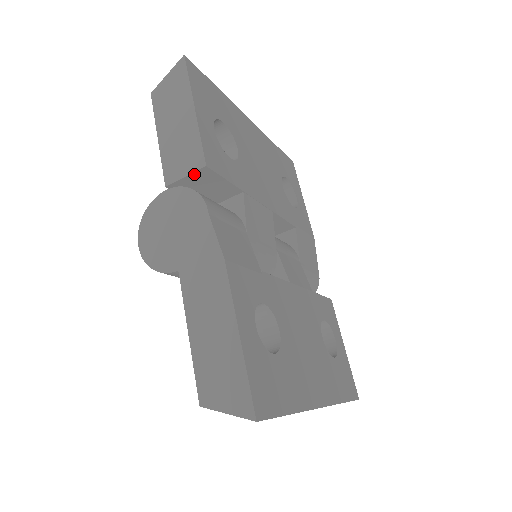
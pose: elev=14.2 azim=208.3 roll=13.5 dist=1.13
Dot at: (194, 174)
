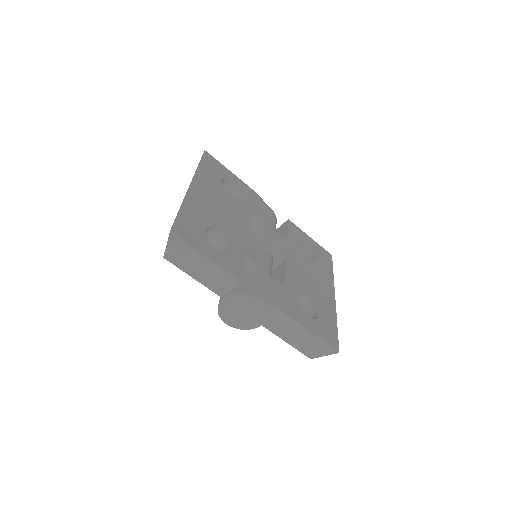
Dot at: (234, 286)
